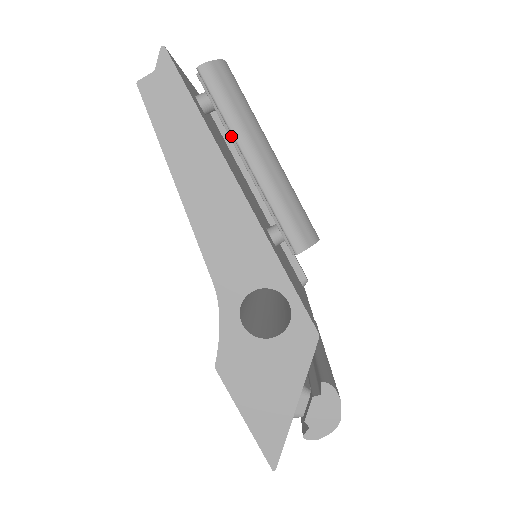
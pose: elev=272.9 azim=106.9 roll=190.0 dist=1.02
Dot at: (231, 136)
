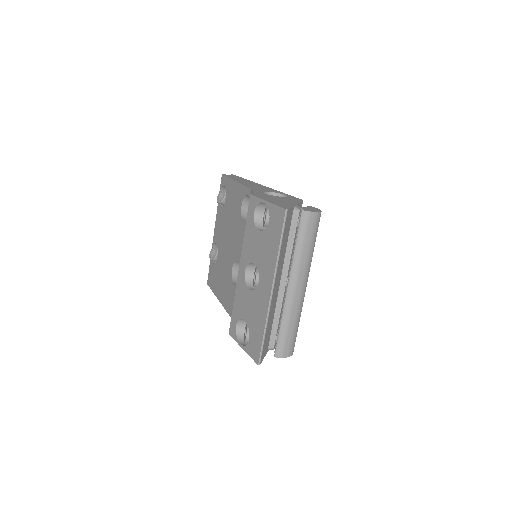
Dot at: occluded
